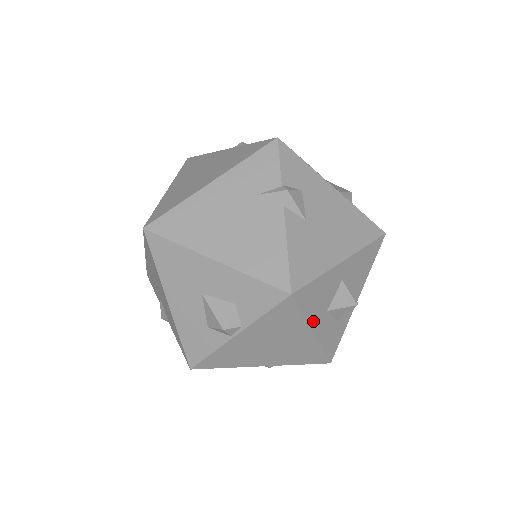
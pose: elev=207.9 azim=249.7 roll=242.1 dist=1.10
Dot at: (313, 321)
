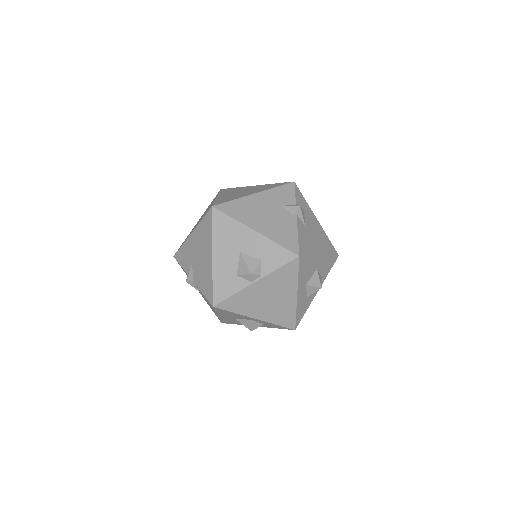
Dot at: (300, 286)
